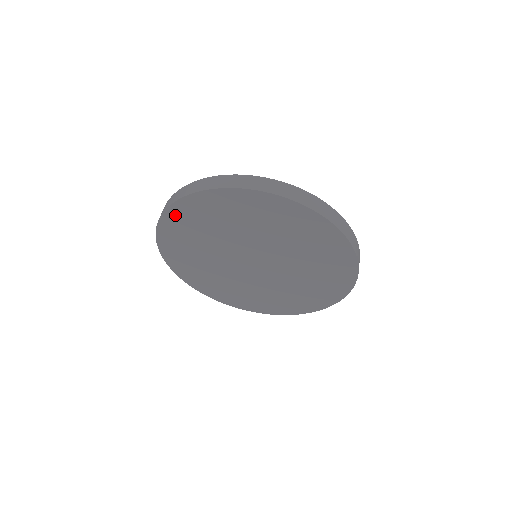
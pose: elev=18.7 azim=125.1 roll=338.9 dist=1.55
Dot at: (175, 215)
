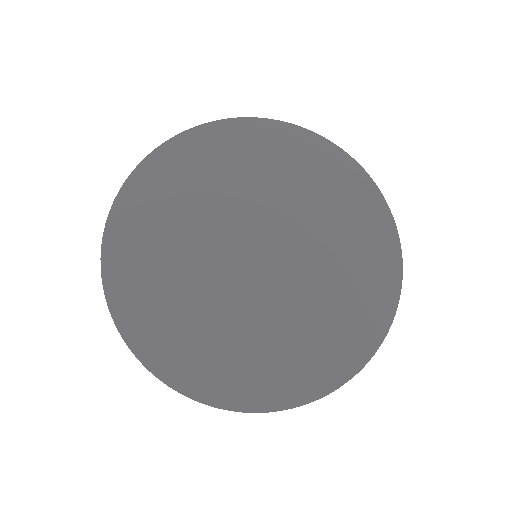
Dot at: (232, 131)
